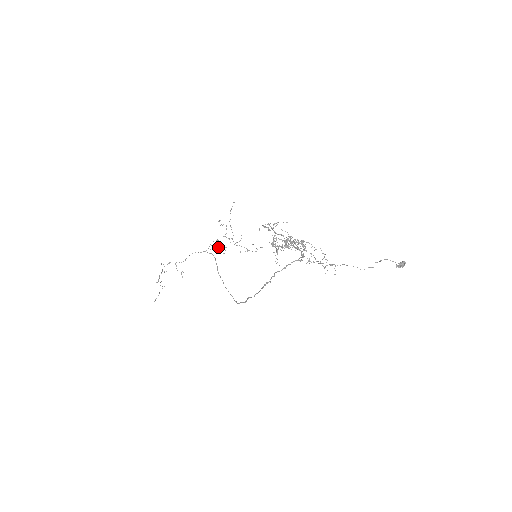
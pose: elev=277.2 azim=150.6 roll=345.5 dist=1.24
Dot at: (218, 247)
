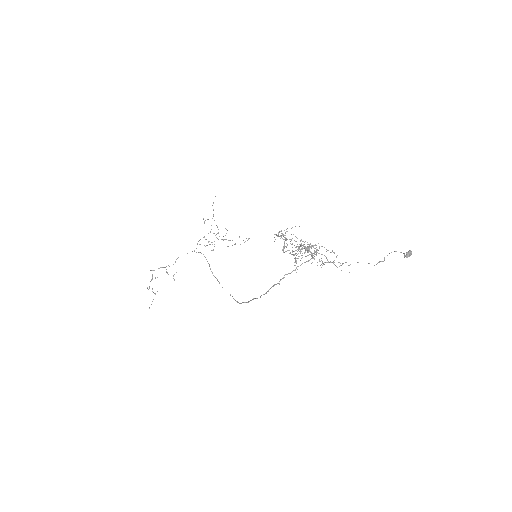
Dot at: (206, 245)
